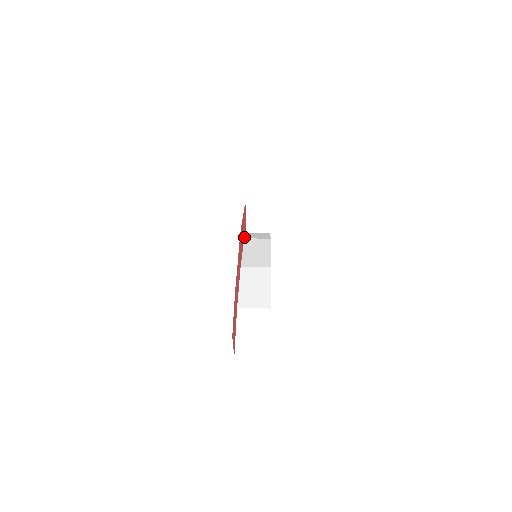
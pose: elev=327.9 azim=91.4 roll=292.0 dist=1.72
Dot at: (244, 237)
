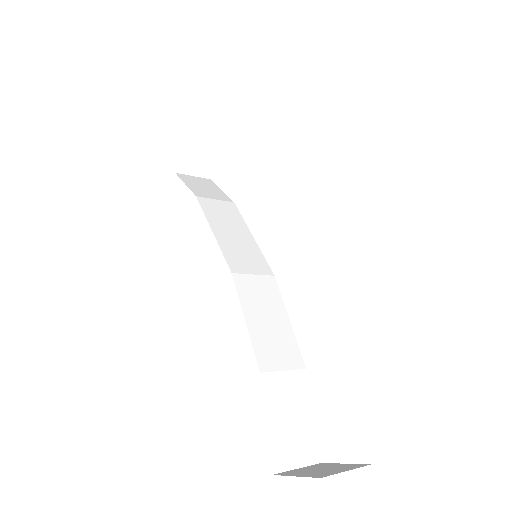
Dot at: occluded
